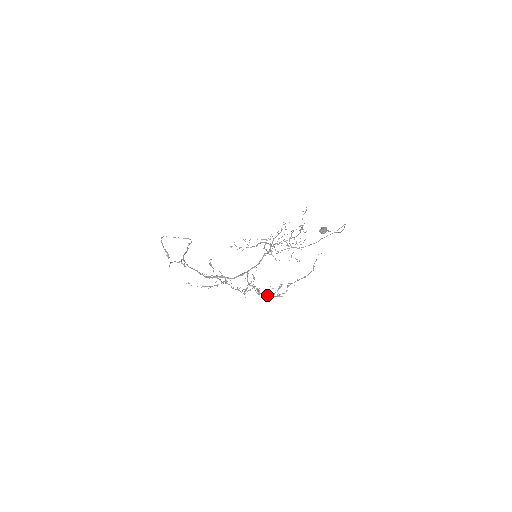
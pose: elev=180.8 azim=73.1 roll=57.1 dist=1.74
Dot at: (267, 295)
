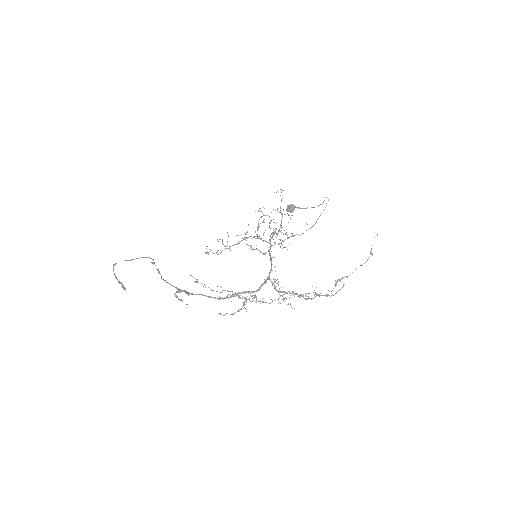
Dot at: occluded
